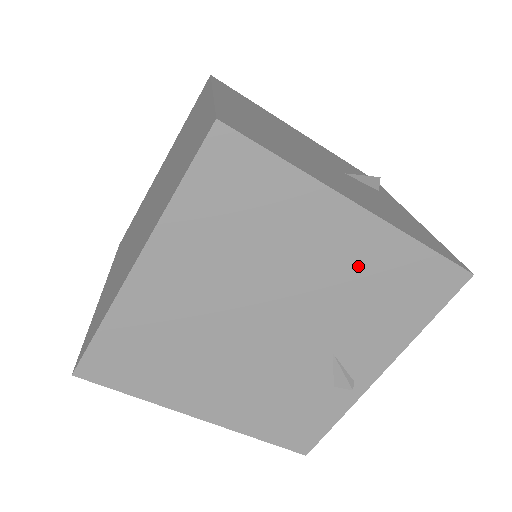
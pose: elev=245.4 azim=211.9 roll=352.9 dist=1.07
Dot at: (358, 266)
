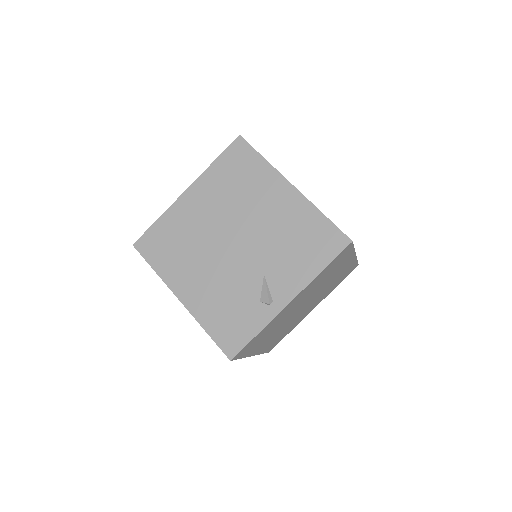
Dot at: (287, 218)
